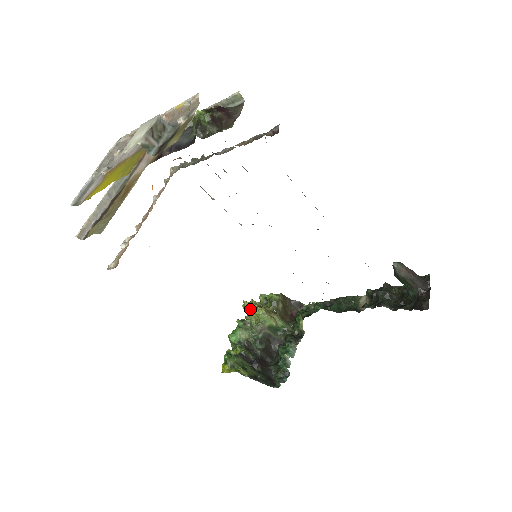
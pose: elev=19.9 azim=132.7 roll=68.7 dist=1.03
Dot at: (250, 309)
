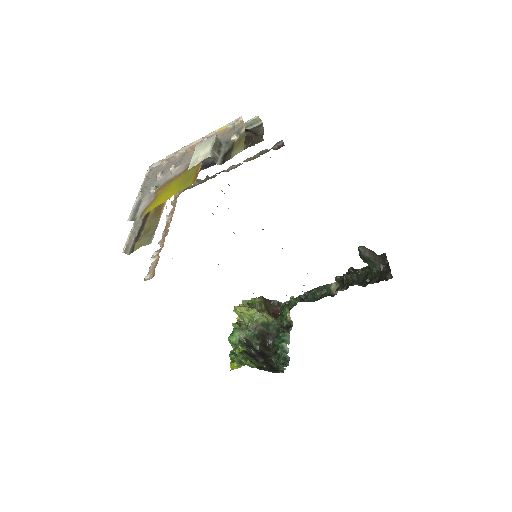
Dot at: (242, 312)
